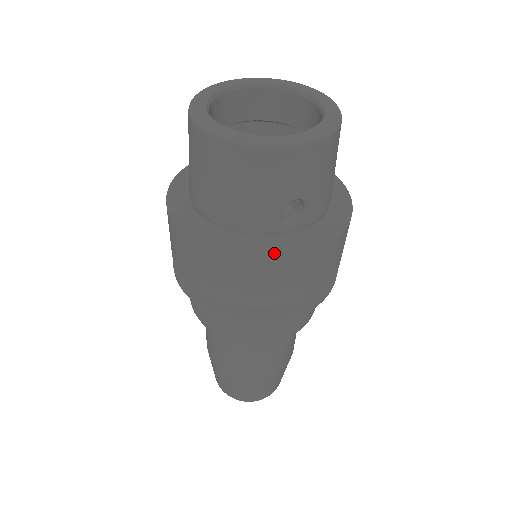
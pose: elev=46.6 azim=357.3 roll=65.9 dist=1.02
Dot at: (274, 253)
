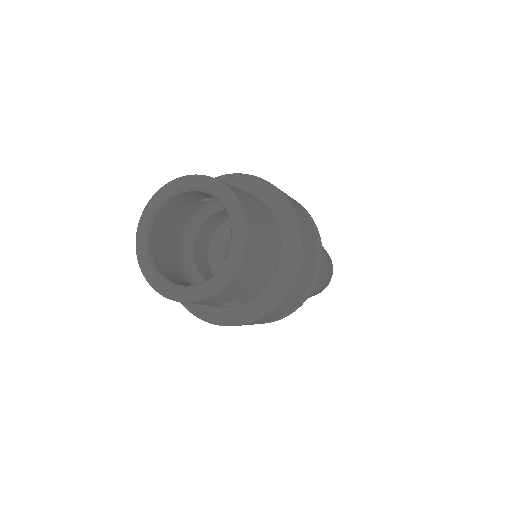
Dot at: (224, 320)
